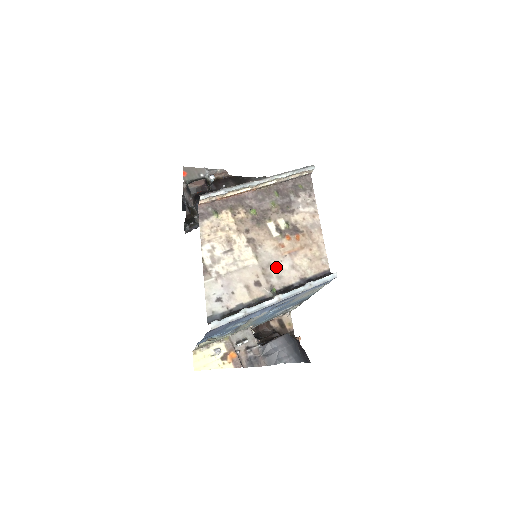
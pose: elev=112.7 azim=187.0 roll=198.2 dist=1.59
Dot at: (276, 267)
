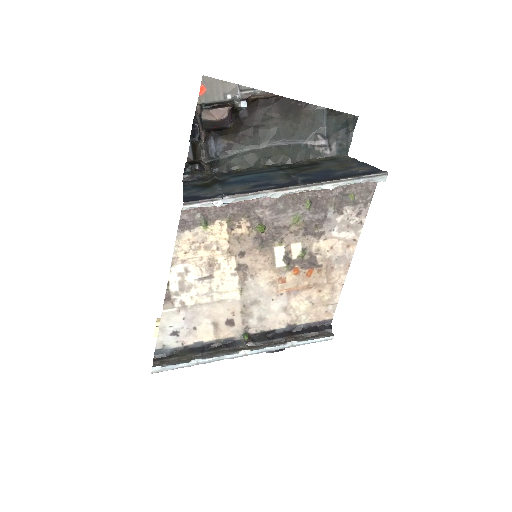
Dot at: (262, 306)
